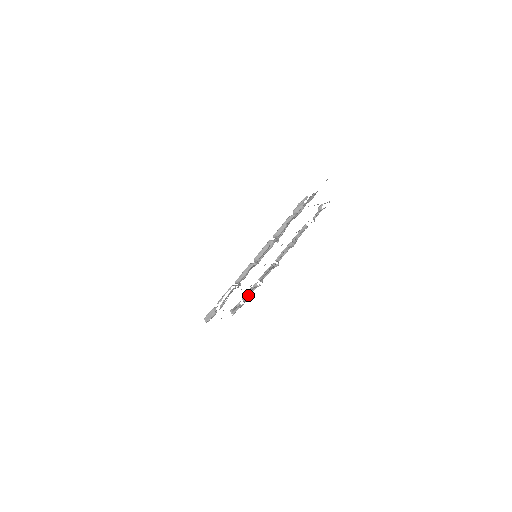
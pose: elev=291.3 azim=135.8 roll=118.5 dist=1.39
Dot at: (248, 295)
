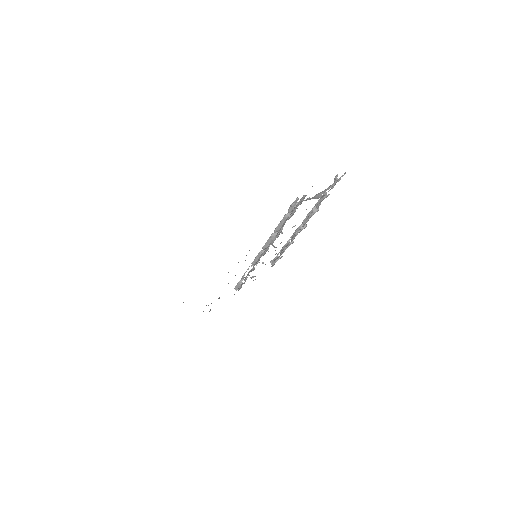
Dot at: occluded
